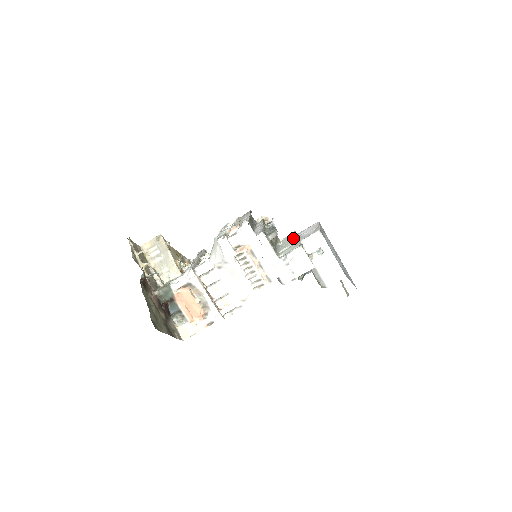
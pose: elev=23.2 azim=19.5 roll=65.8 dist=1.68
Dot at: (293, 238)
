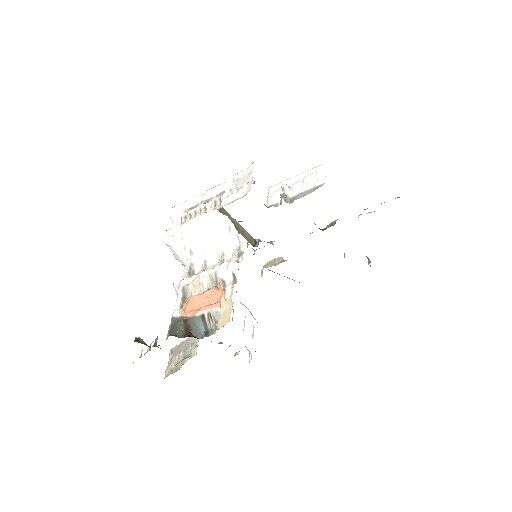
Dot at: occluded
